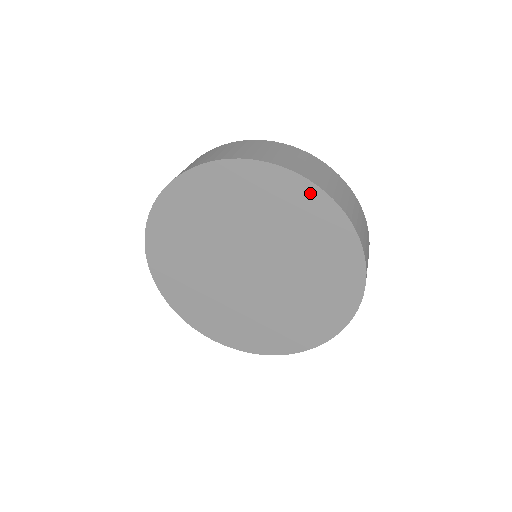
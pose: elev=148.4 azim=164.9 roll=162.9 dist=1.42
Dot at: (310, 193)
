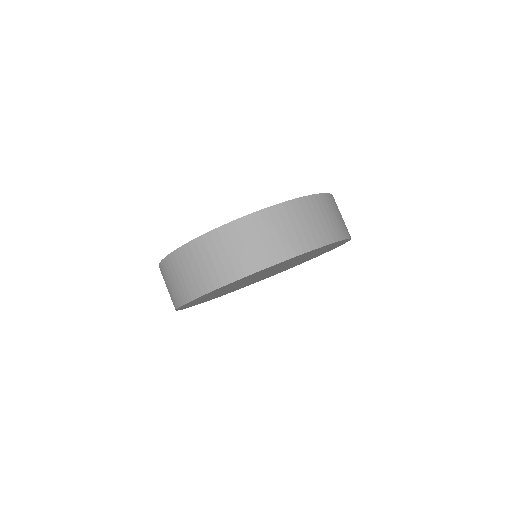
Dot at: occluded
